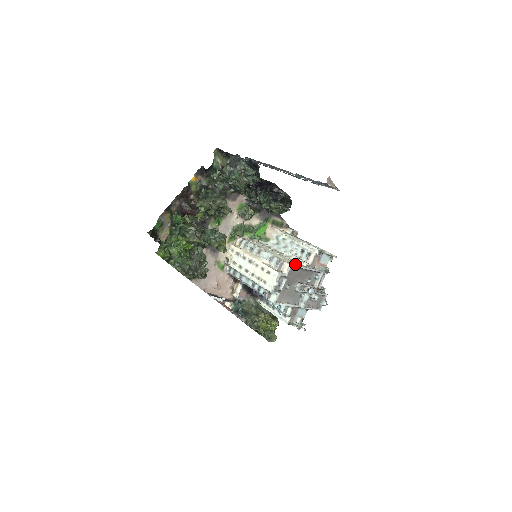
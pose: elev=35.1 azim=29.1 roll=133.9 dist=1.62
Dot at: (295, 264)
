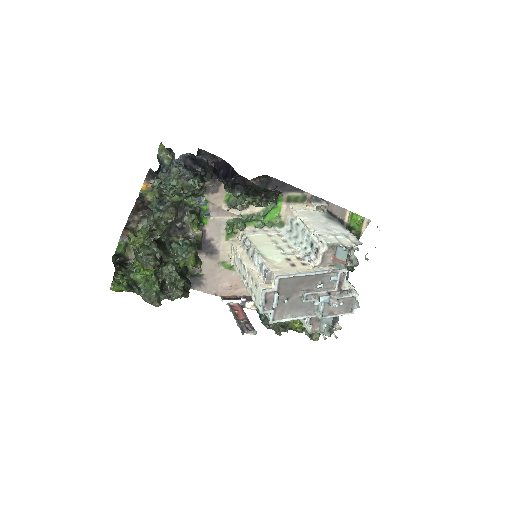
Dot at: (288, 273)
